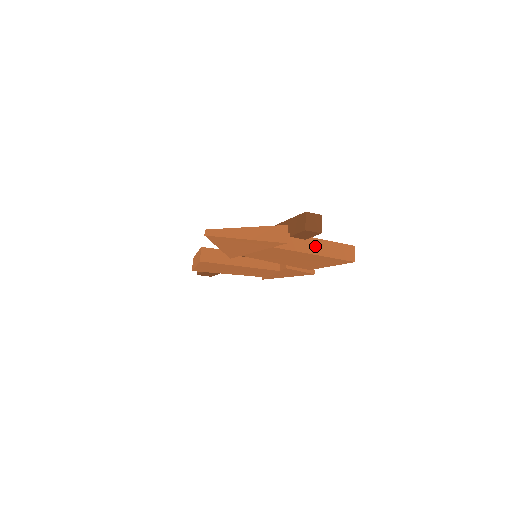
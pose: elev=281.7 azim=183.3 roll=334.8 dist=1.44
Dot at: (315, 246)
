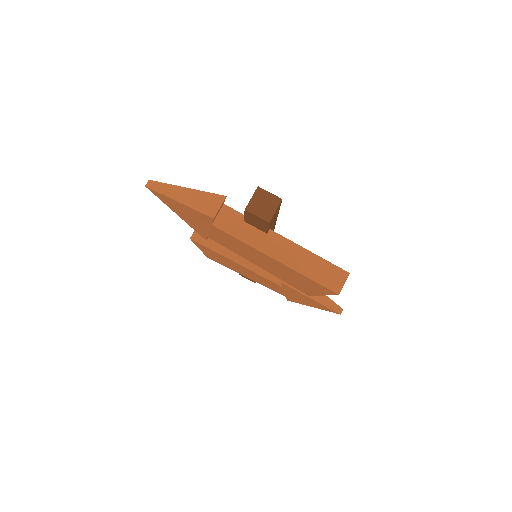
Dot at: (279, 247)
